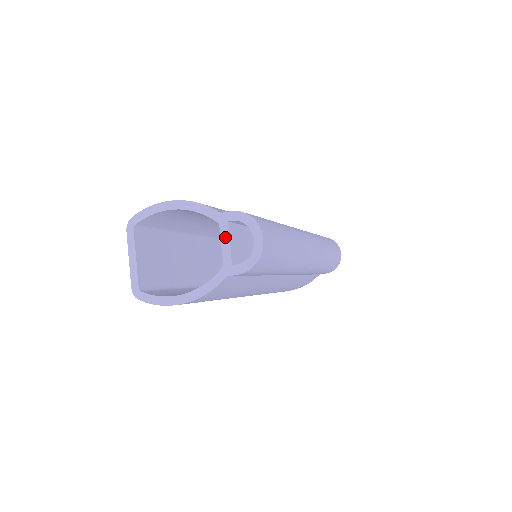
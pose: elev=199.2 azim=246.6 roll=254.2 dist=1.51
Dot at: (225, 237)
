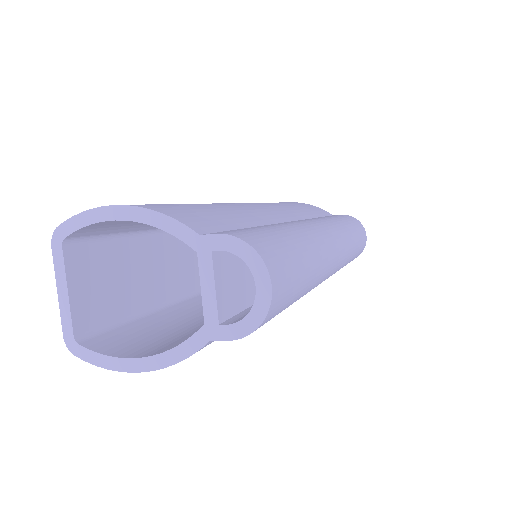
Dot at: (207, 276)
